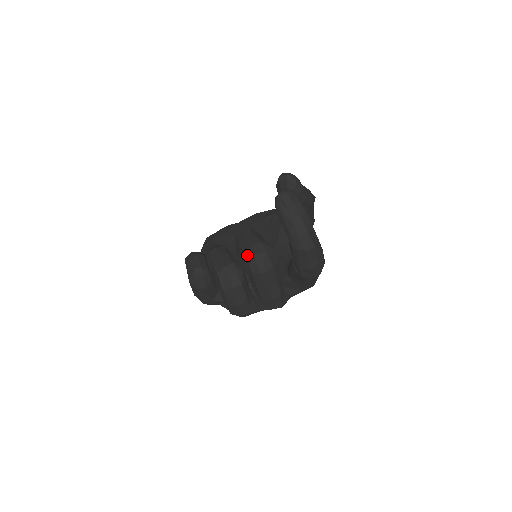
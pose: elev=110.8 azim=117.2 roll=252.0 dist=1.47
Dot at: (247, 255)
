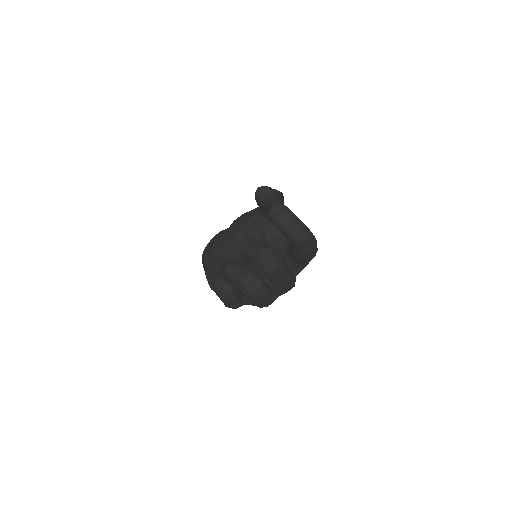
Dot at: (259, 261)
